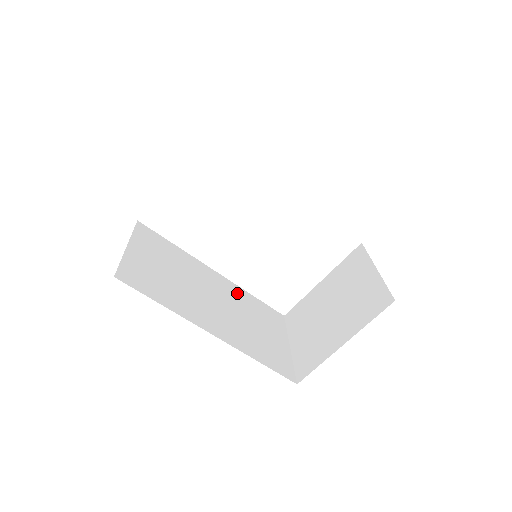
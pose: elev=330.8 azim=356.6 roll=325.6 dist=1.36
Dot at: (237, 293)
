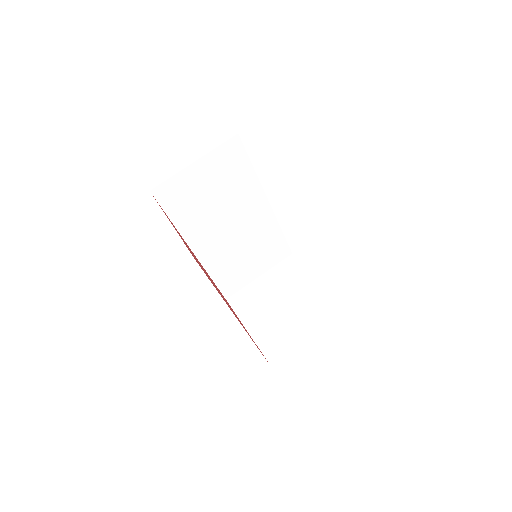
Dot at: (266, 225)
